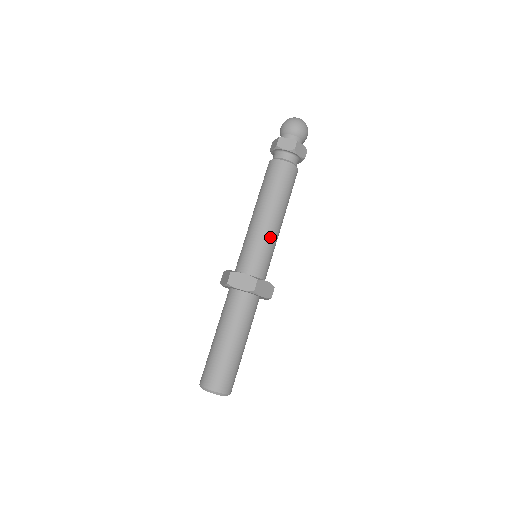
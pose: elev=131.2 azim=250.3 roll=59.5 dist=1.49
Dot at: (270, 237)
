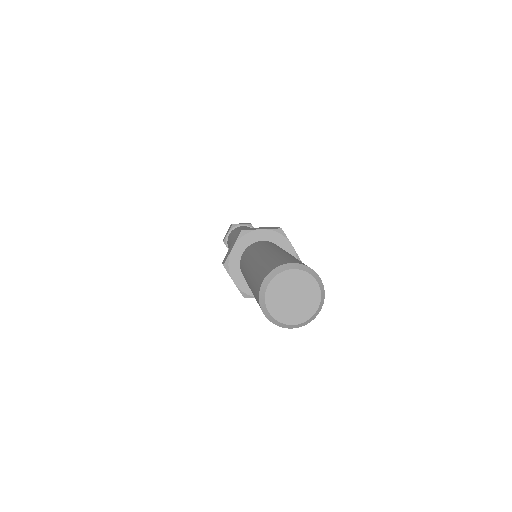
Dot at: occluded
